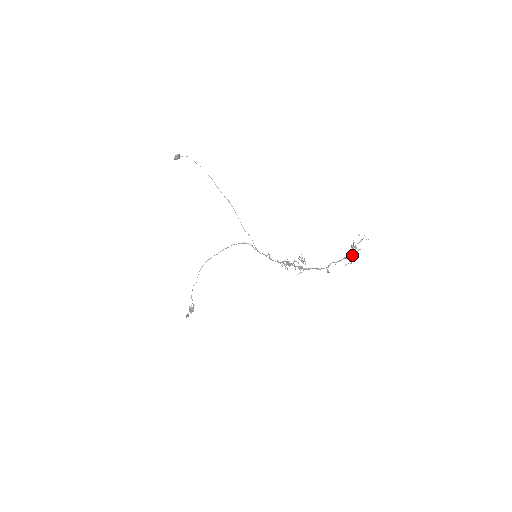
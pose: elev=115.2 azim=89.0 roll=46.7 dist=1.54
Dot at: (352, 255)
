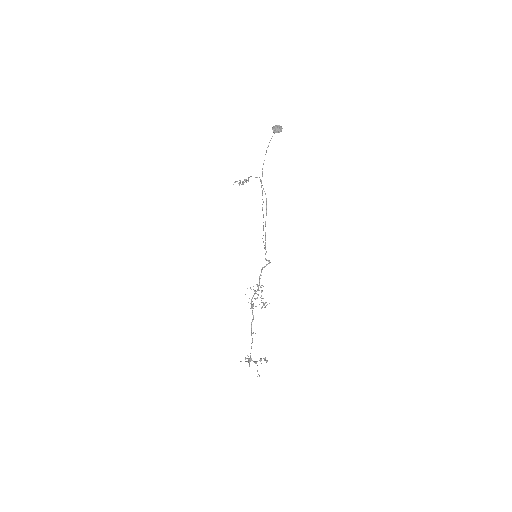
Dot at: (249, 363)
